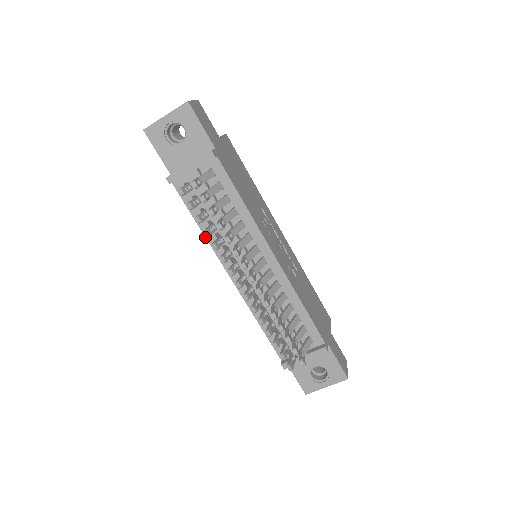
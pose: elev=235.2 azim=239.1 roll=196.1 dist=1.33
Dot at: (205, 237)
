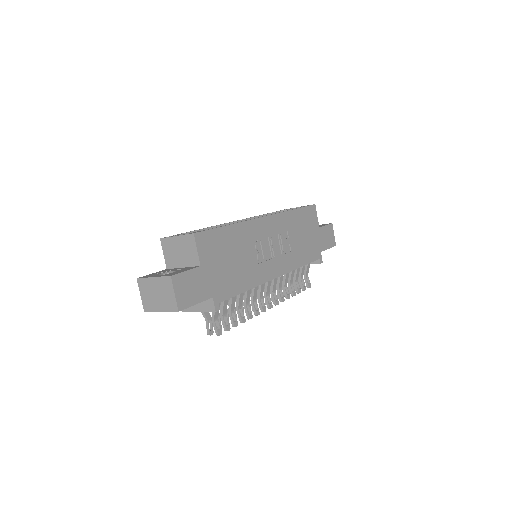
Dot at: occluded
